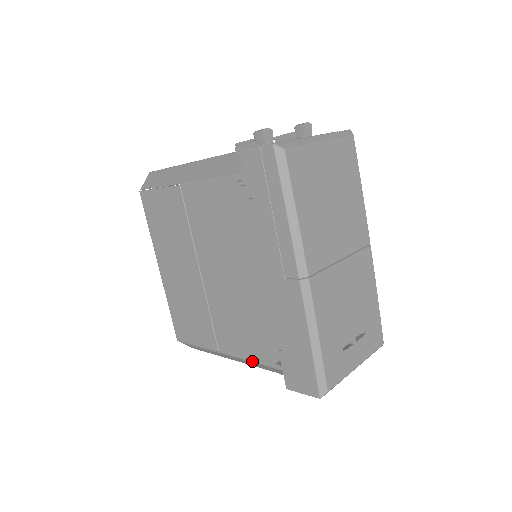
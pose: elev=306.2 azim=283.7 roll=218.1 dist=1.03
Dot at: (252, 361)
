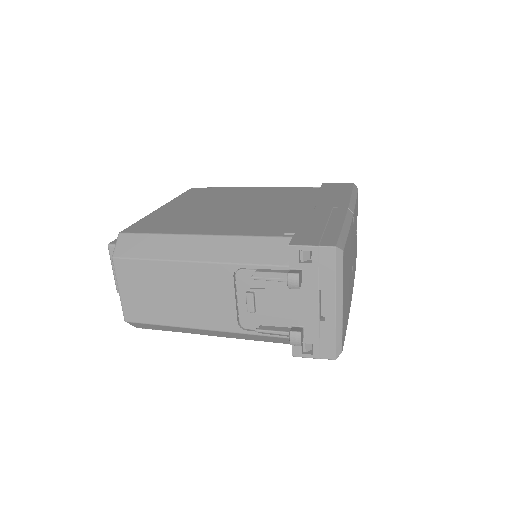
Dot at: occluded
